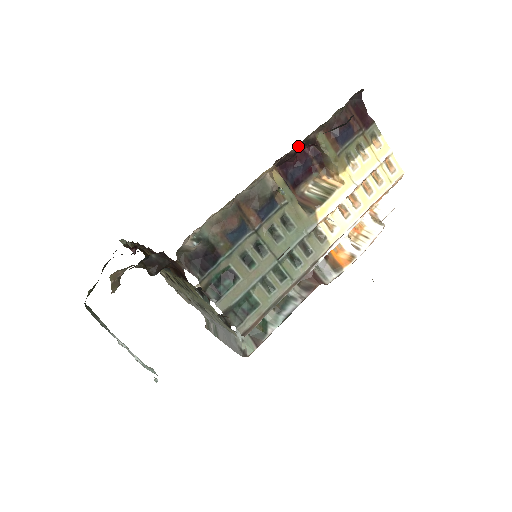
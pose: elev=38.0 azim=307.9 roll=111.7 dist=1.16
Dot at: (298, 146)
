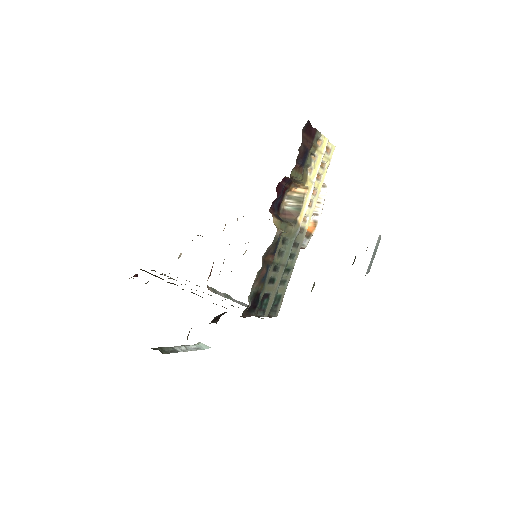
Dot at: occluded
